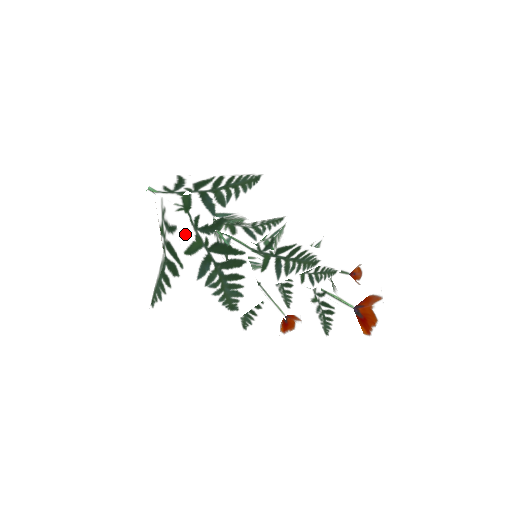
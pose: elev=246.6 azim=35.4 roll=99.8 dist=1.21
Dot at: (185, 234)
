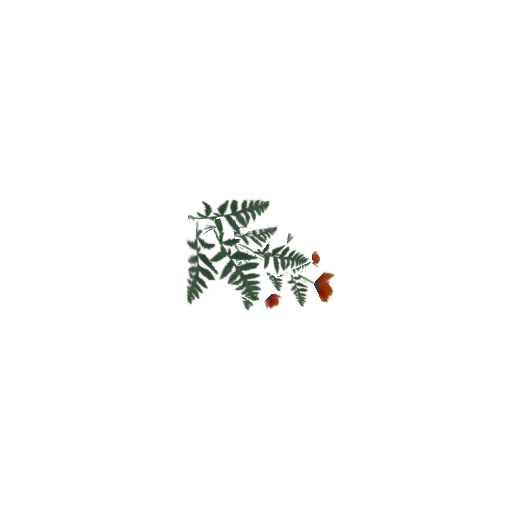
Dot at: occluded
